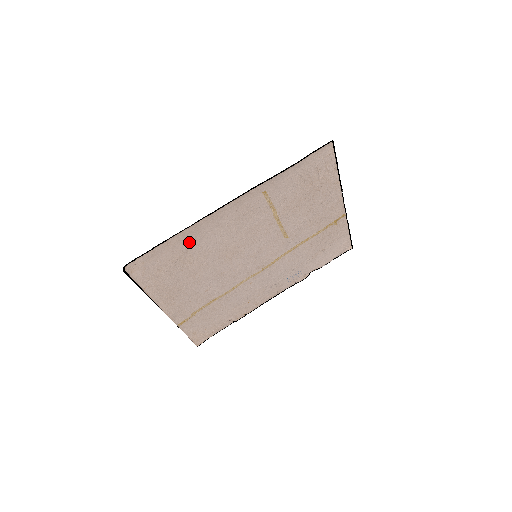
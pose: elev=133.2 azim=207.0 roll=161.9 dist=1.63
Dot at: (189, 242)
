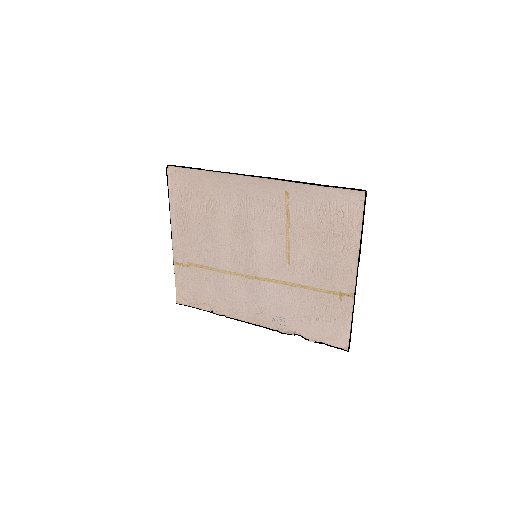
Dot at: (215, 187)
